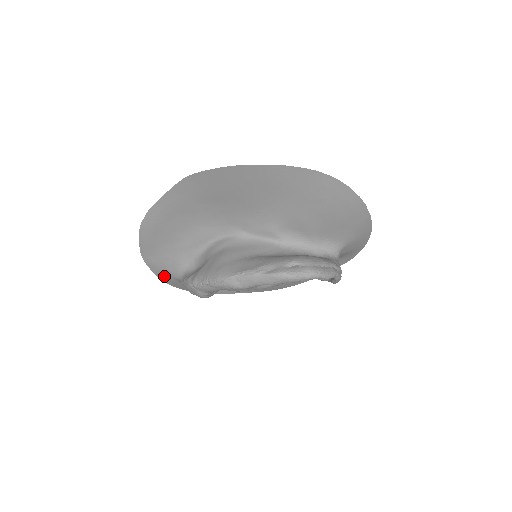
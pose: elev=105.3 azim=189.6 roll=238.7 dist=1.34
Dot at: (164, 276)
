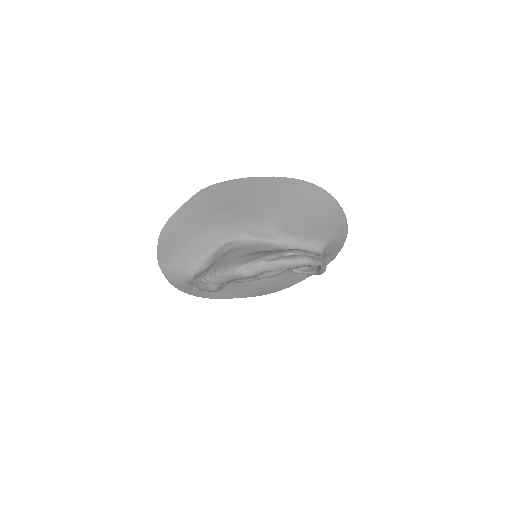
Dot at: (175, 280)
